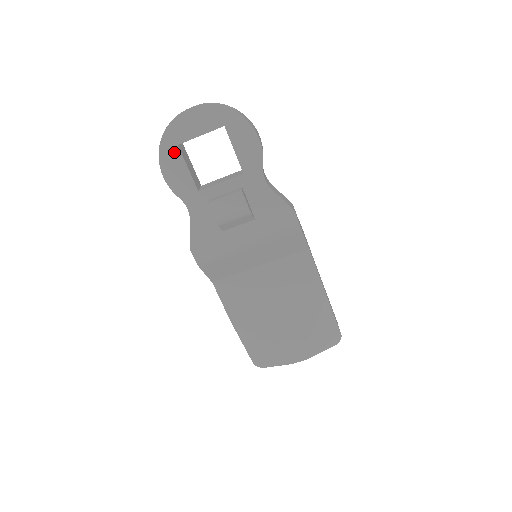
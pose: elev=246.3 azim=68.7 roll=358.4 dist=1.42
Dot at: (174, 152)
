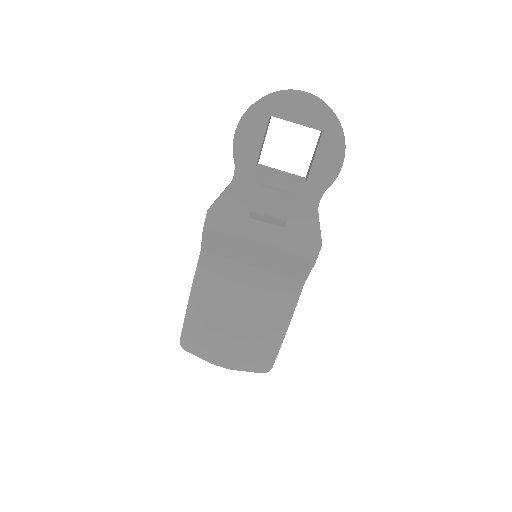
Dot at: (262, 119)
